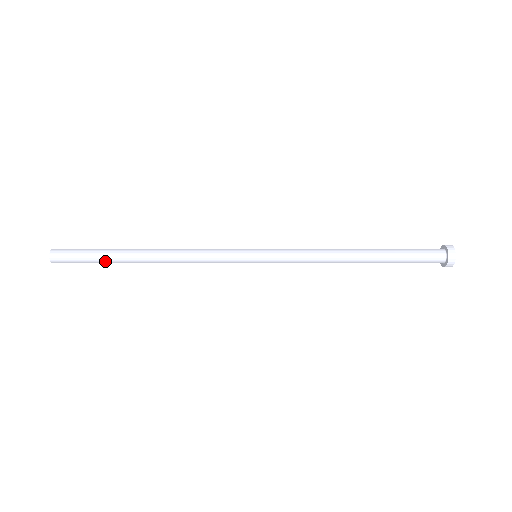
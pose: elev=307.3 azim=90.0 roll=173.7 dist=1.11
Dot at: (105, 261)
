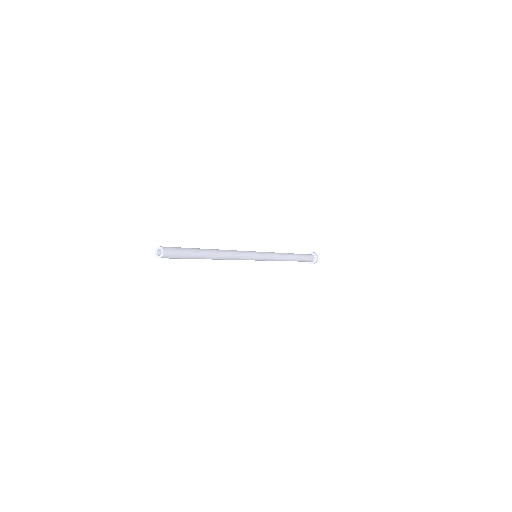
Dot at: (193, 257)
